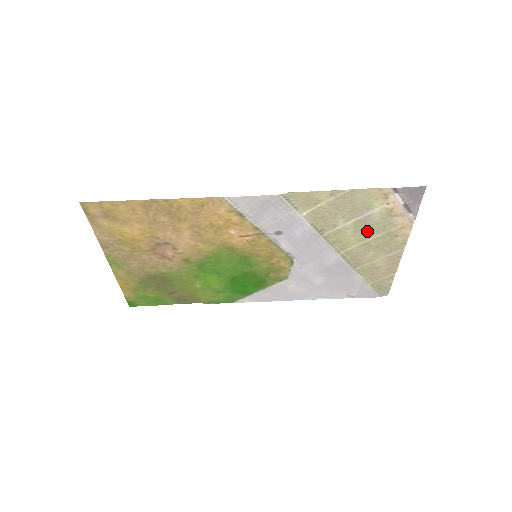
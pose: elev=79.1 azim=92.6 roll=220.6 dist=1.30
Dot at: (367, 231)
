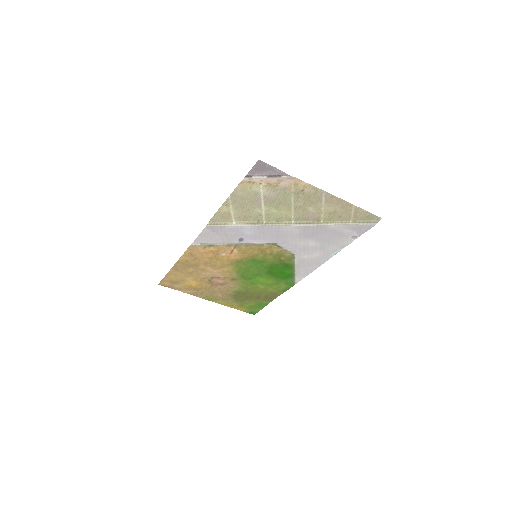
Dot at: (282, 202)
